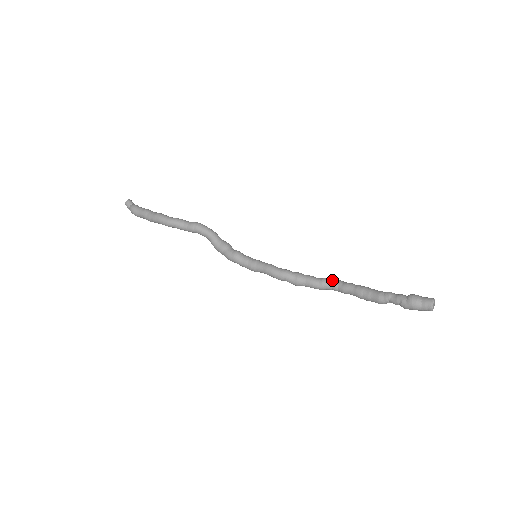
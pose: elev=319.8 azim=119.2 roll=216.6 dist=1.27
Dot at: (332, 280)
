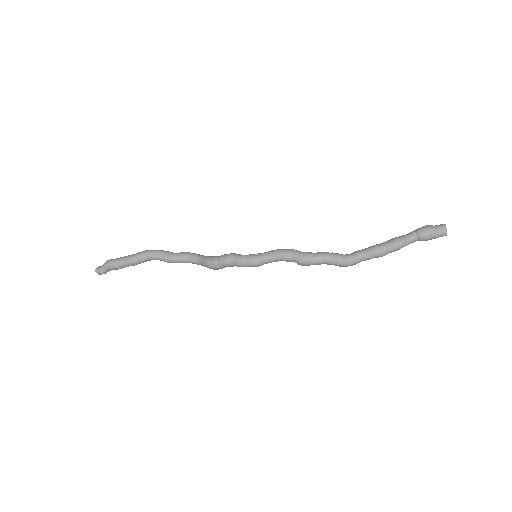
Dot at: occluded
